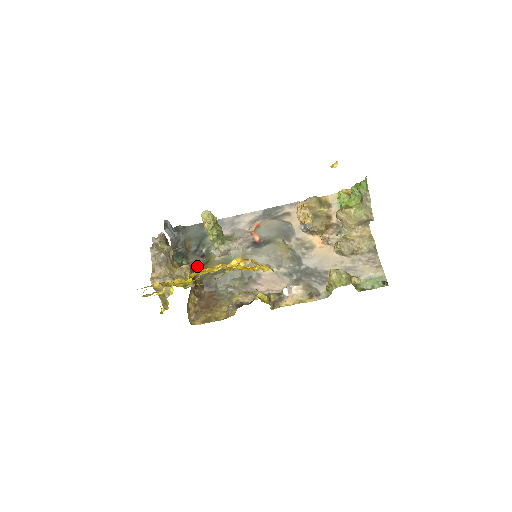
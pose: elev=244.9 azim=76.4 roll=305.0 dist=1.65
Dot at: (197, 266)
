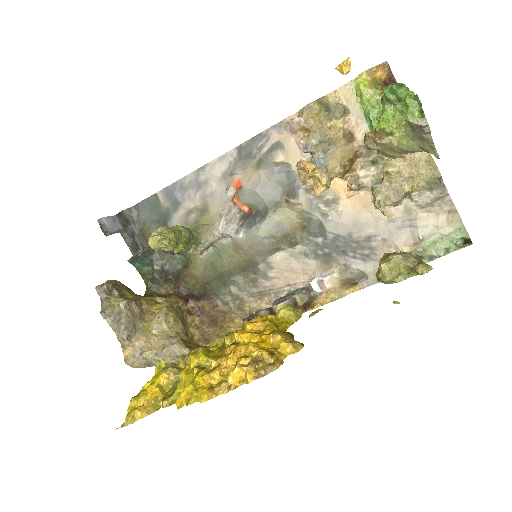
Dot at: (176, 268)
